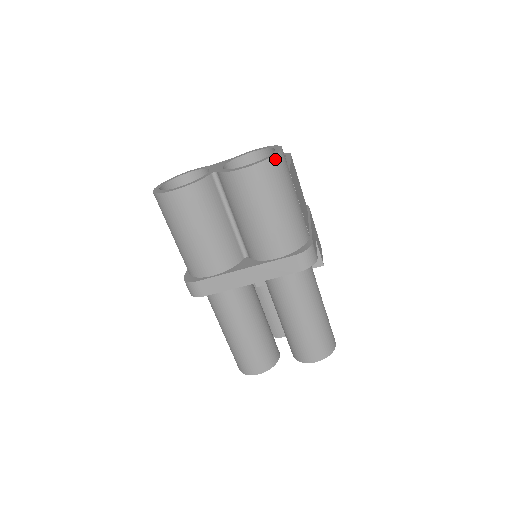
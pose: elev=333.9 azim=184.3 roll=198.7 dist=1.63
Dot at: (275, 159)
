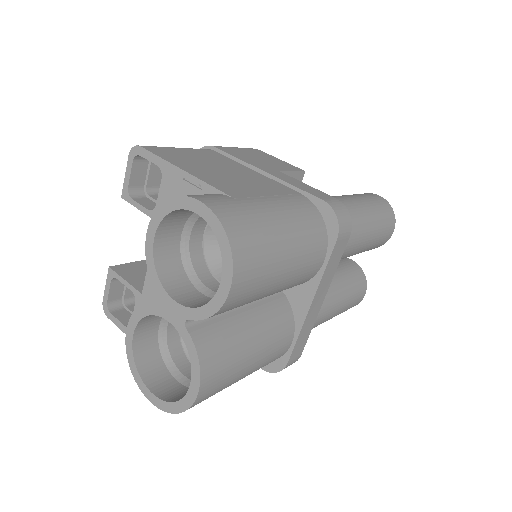
Dot at: (230, 231)
